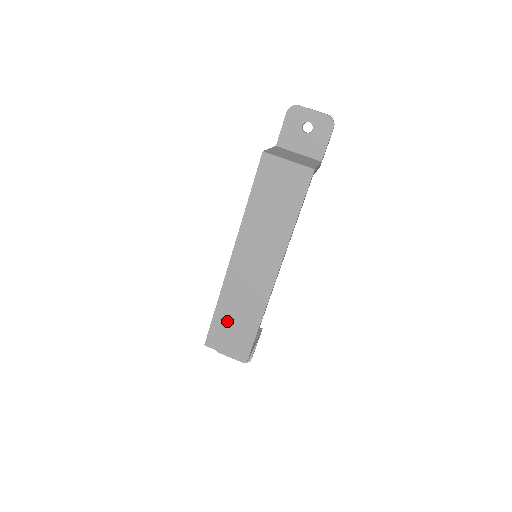
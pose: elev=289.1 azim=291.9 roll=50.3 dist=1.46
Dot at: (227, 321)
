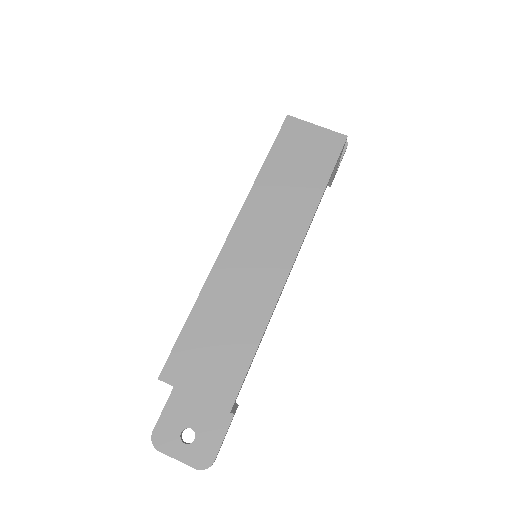
Dot at: (207, 332)
